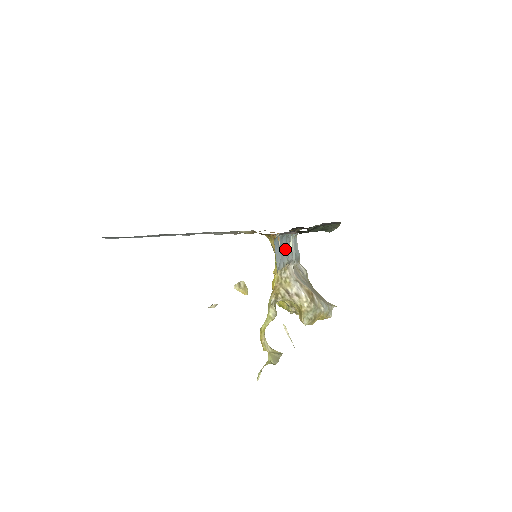
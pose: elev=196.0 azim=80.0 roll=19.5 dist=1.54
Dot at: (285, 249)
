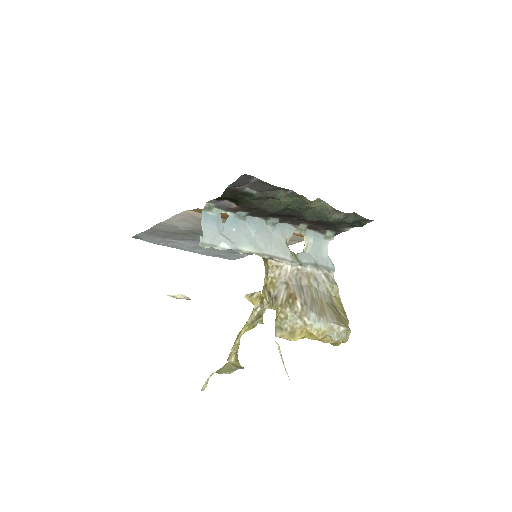
Dot at: (254, 236)
